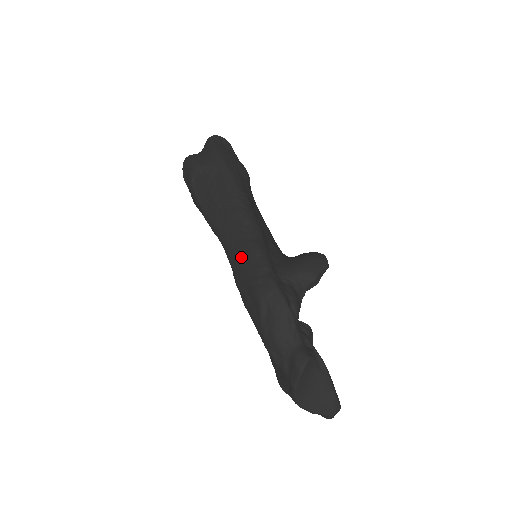
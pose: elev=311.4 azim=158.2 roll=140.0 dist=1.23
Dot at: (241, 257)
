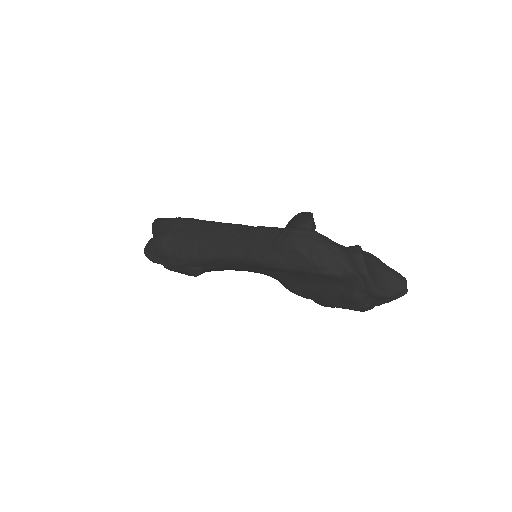
Dot at: (252, 243)
